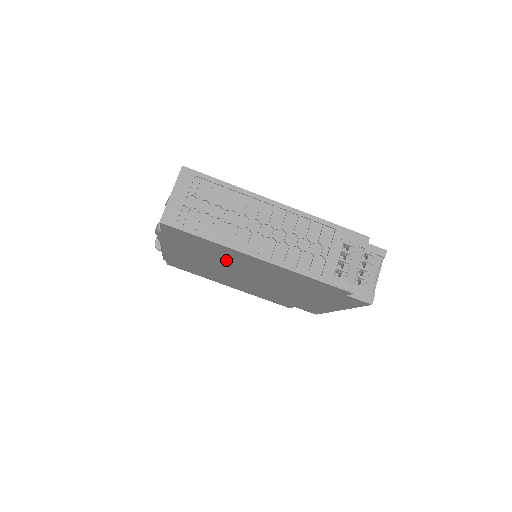
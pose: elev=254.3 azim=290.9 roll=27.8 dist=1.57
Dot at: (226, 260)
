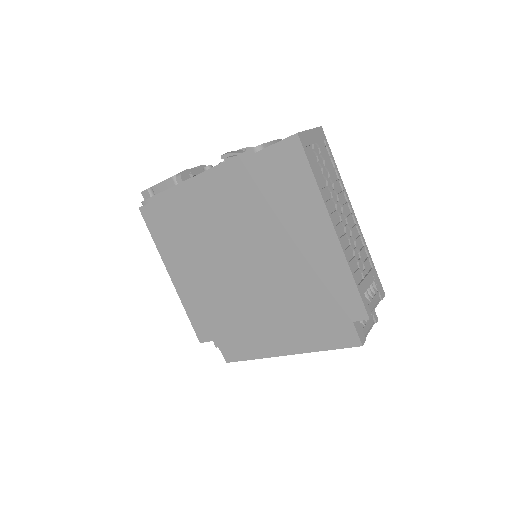
Dot at: (274, 221)
